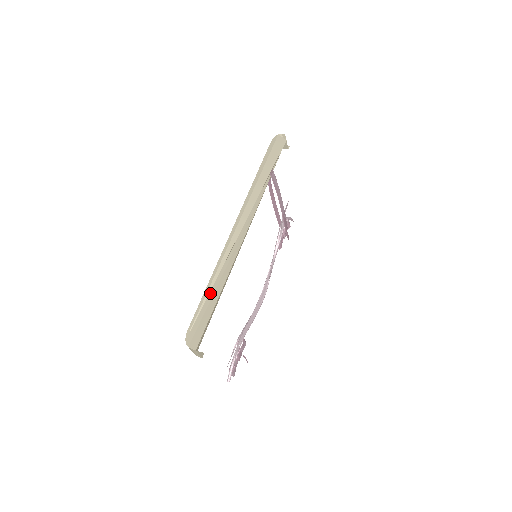
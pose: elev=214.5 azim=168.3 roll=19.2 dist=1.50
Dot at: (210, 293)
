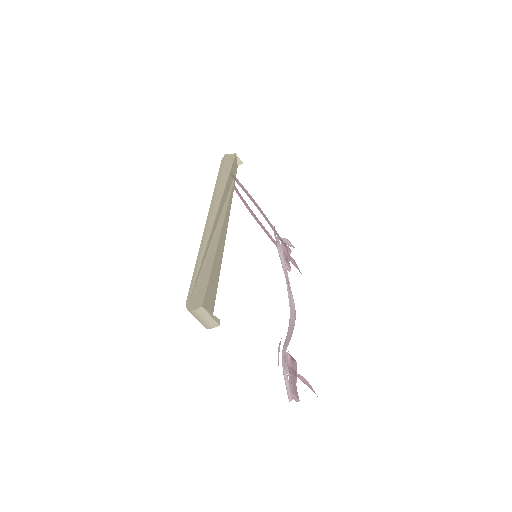
Dot at: (203, 265)
